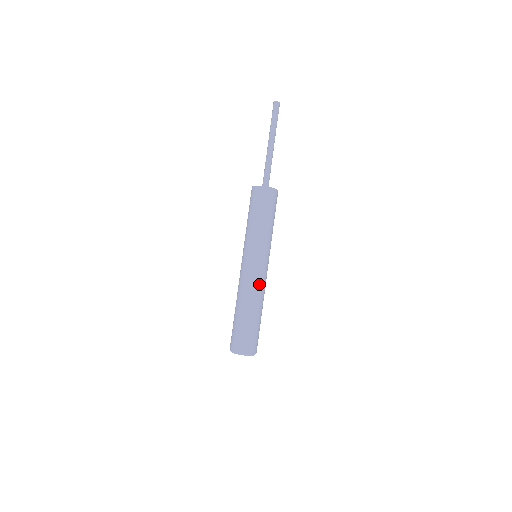
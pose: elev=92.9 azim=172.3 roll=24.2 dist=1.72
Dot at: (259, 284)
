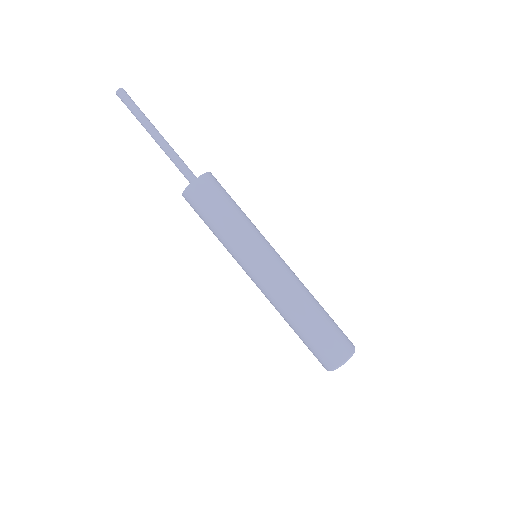
Dot at: (293, 274)
